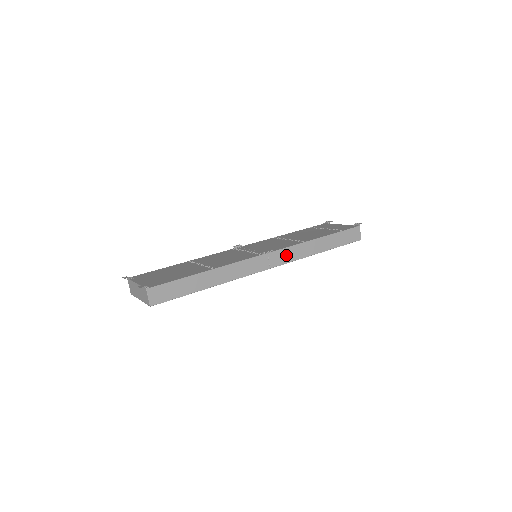
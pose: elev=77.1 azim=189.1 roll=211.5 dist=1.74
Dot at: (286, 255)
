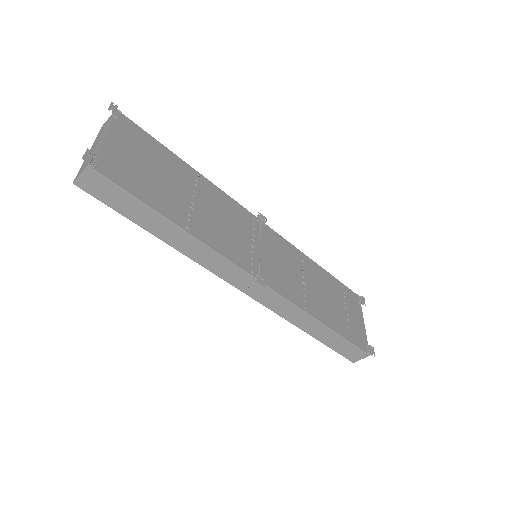
Dot at: (273, 300)
